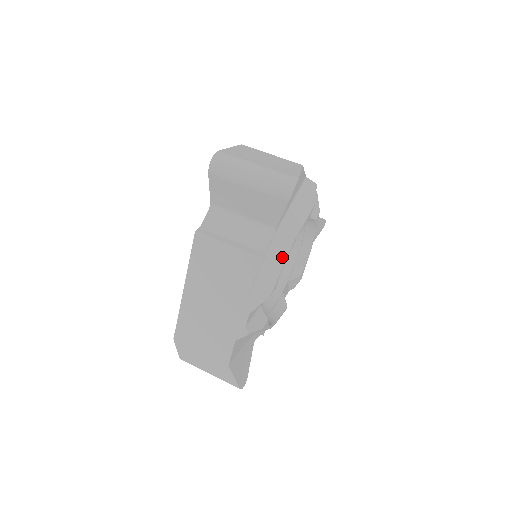
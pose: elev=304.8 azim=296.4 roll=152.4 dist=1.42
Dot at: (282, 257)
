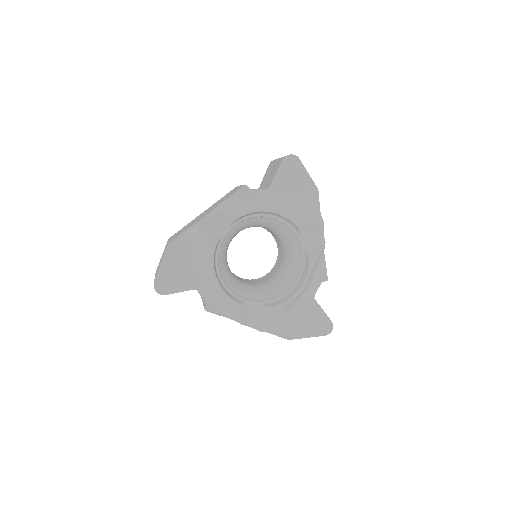
Dot at: (258, 207)
